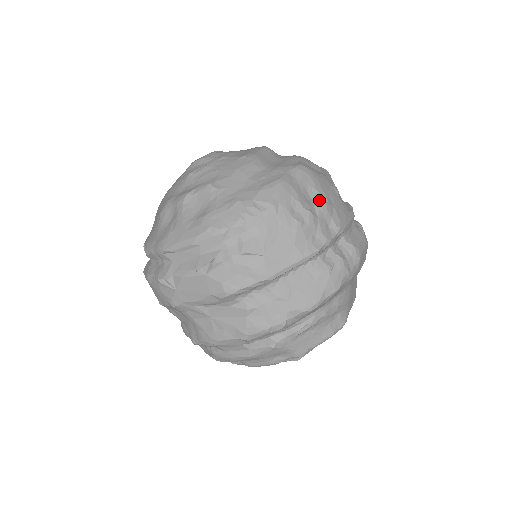
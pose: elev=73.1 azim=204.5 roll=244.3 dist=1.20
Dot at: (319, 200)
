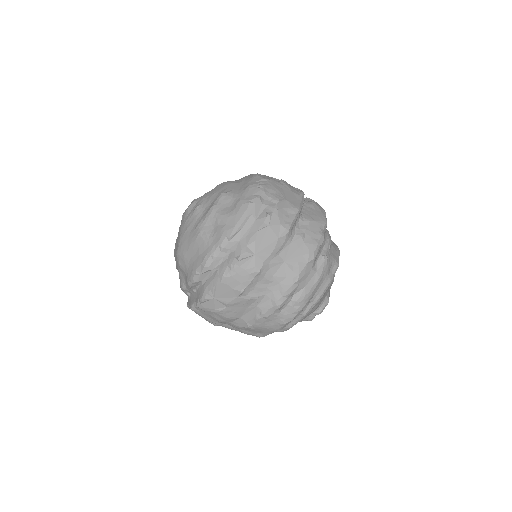
Dot at: occluded
